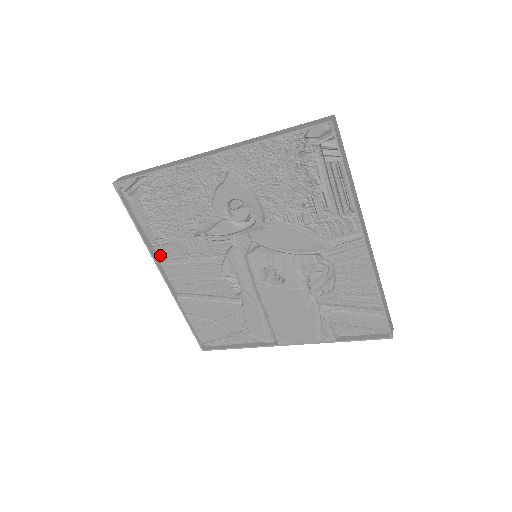
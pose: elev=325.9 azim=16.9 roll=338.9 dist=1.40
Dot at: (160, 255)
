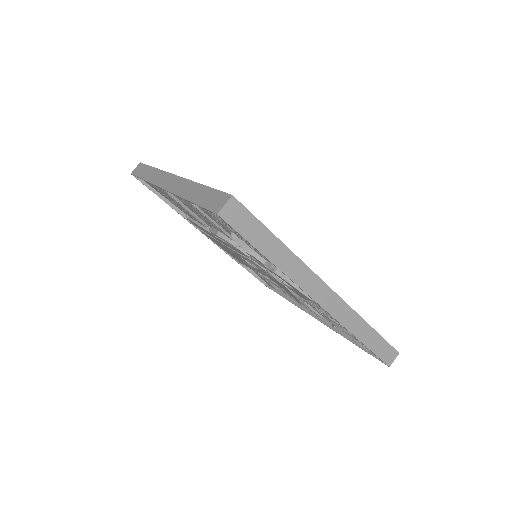
Dot at: occluded
